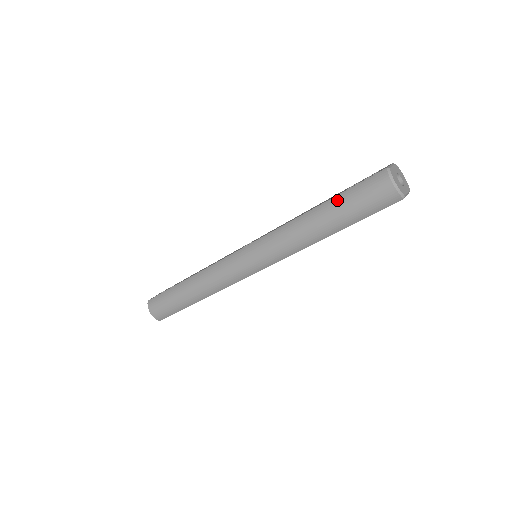
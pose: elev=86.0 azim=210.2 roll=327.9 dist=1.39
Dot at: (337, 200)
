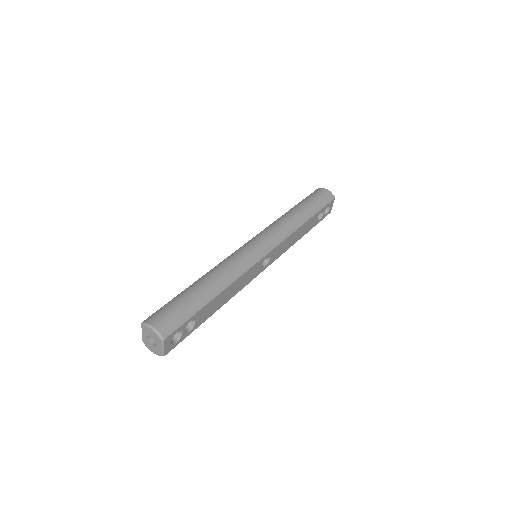
Dot at: (301, 202)
